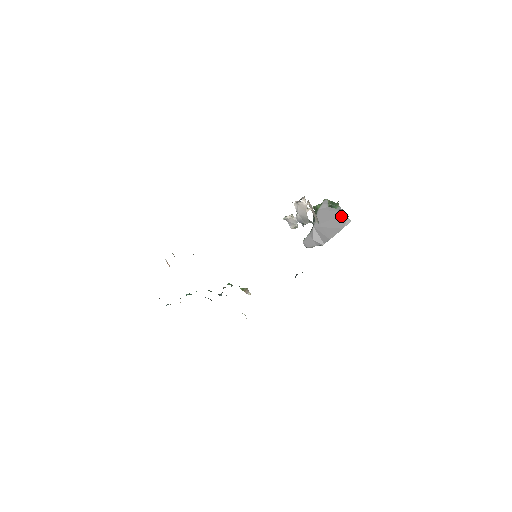
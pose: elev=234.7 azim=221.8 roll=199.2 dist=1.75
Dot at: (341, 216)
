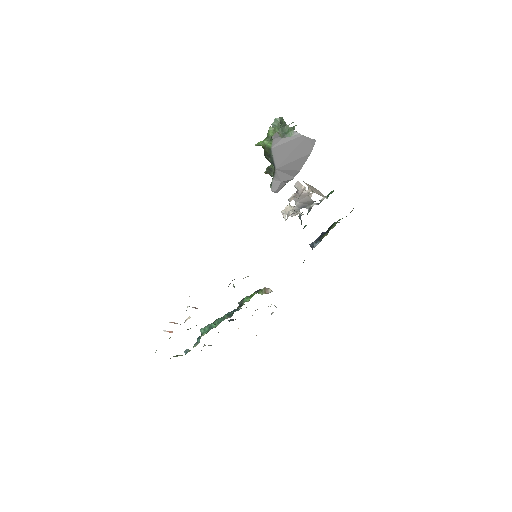
Dot at: (303, 141)
